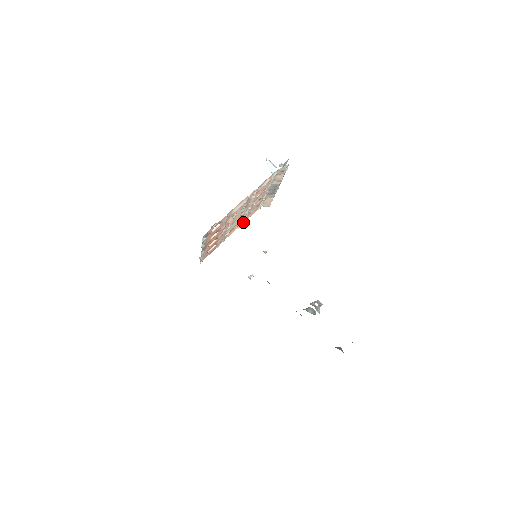
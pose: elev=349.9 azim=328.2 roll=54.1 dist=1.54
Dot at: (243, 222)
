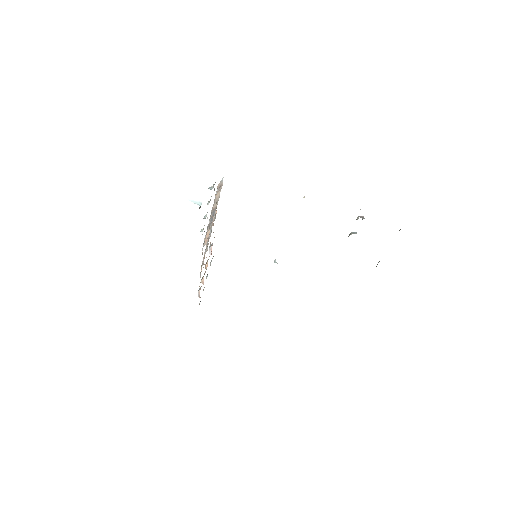
Dot at: occluded
